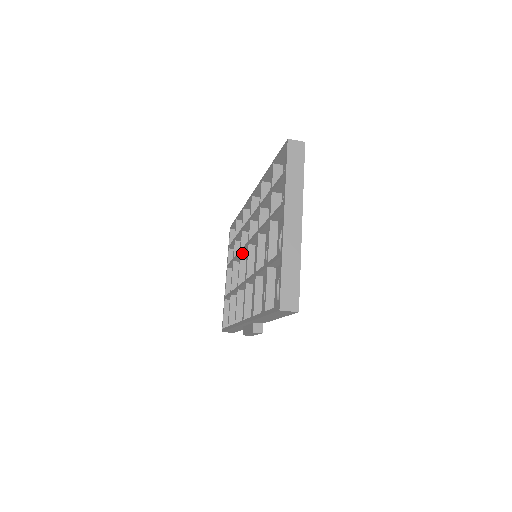
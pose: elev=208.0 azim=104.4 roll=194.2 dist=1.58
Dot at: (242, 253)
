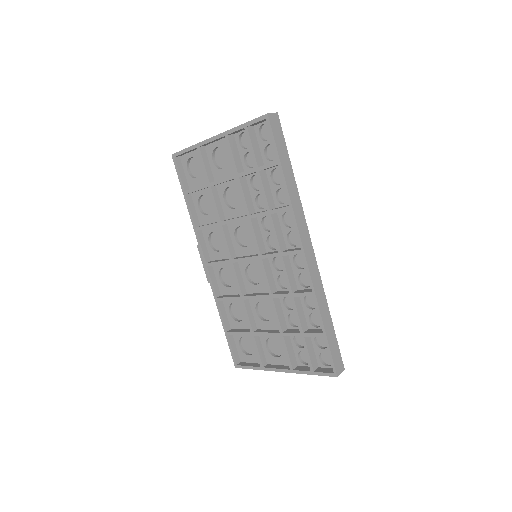
Dot at: (249, 219)
